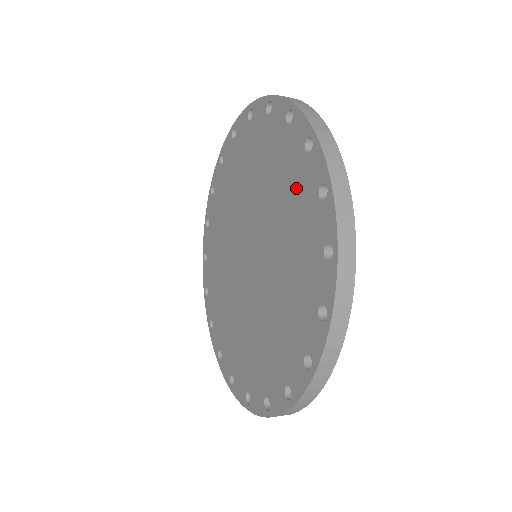
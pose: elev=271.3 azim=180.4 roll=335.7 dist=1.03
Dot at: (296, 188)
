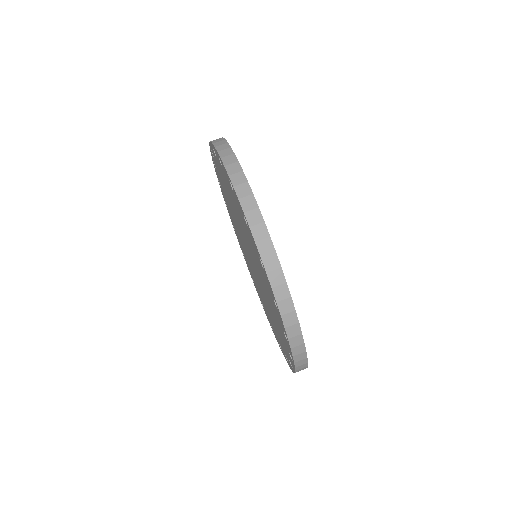
Dot at: (251, 243)
